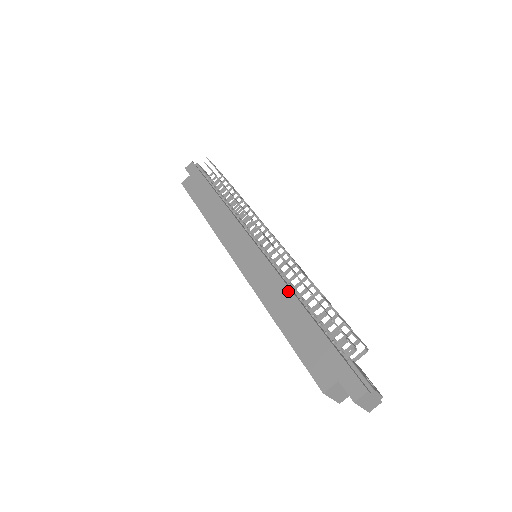
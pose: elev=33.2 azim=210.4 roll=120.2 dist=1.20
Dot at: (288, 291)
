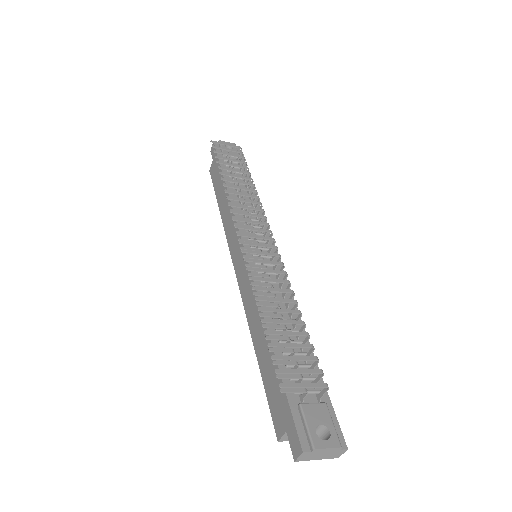
Dot at: (260, 312)
